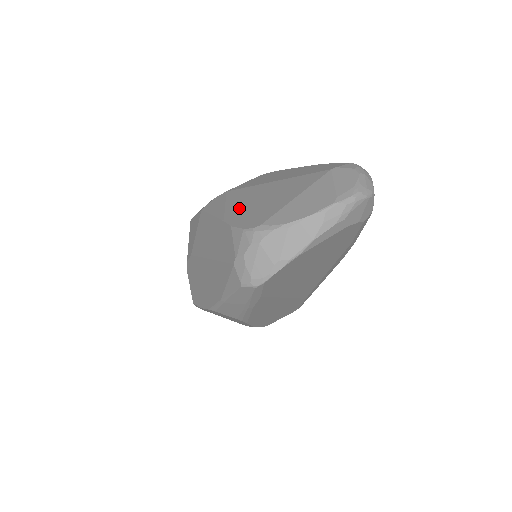
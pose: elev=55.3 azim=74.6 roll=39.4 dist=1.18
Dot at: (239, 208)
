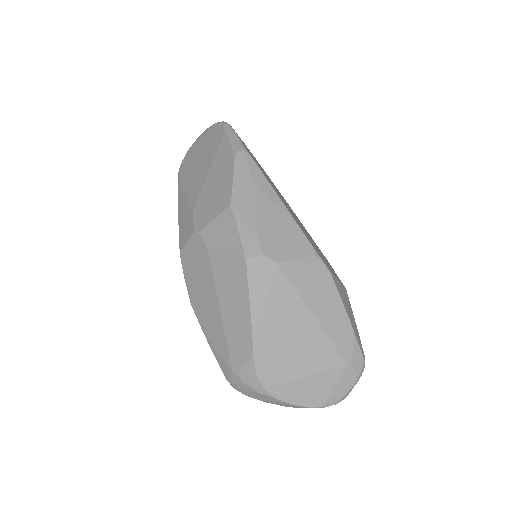
Dot at: (271, 327)
